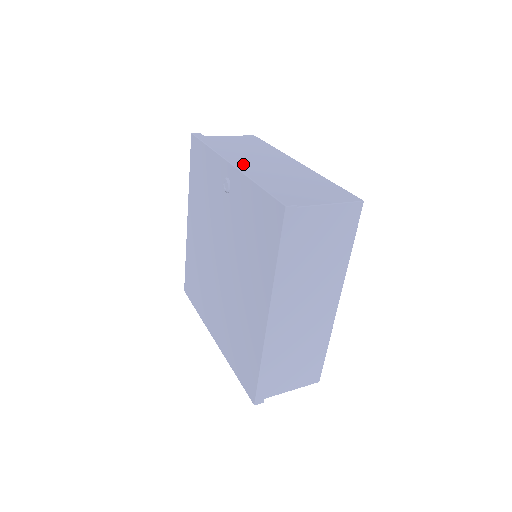
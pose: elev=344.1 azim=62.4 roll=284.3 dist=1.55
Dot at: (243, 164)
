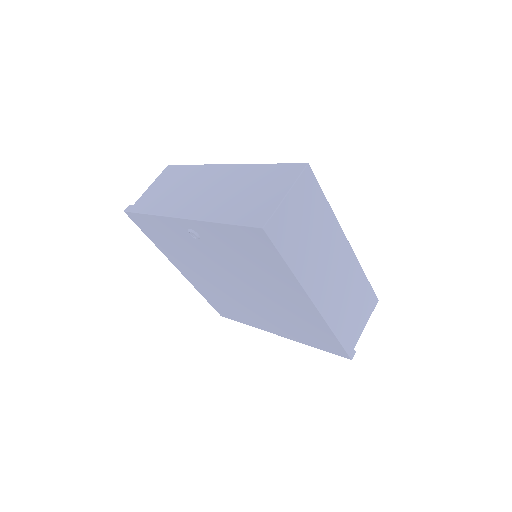
Dot at: (191, 209)
